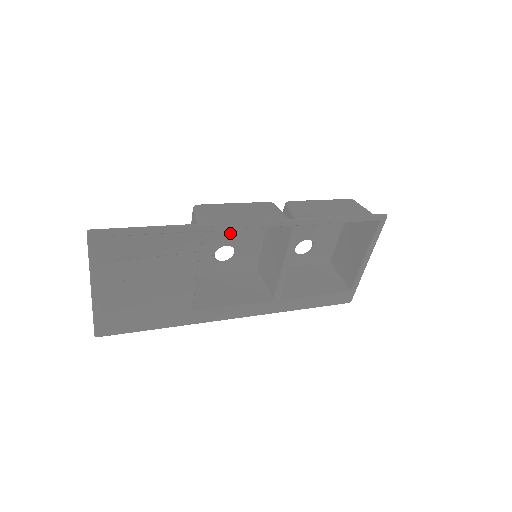
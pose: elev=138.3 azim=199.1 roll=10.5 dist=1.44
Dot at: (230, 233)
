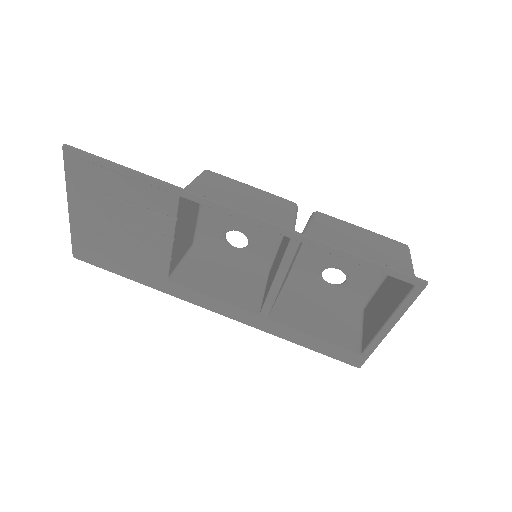
Dot at: occluded
